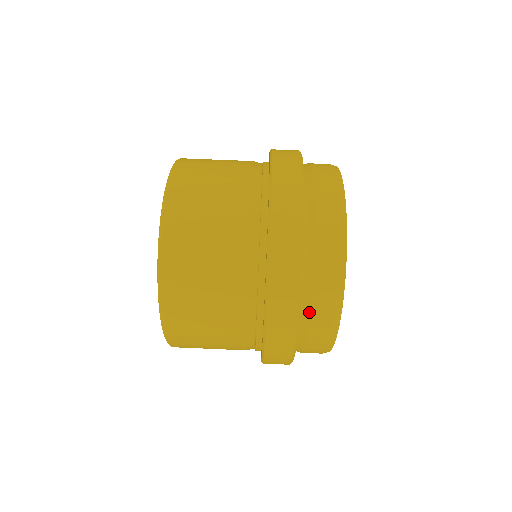
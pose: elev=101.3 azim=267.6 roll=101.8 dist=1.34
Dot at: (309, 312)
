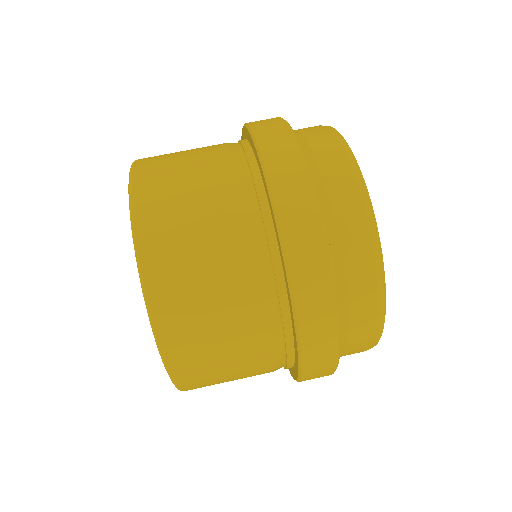
Dot at: (342, 264)
